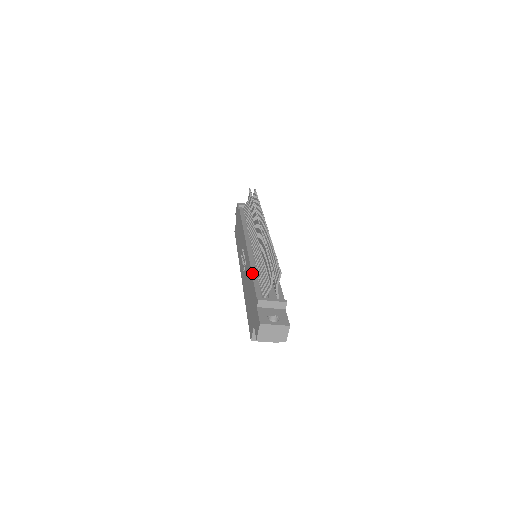
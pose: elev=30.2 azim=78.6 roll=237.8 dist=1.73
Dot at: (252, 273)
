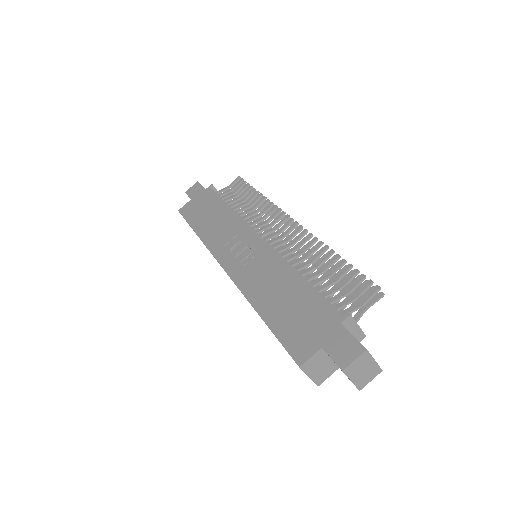
Dot at: occluded
